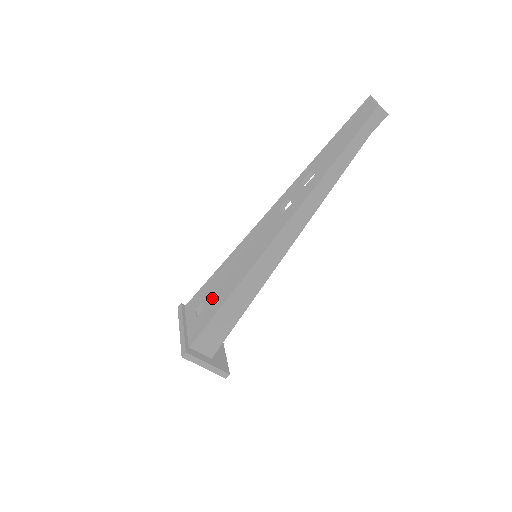
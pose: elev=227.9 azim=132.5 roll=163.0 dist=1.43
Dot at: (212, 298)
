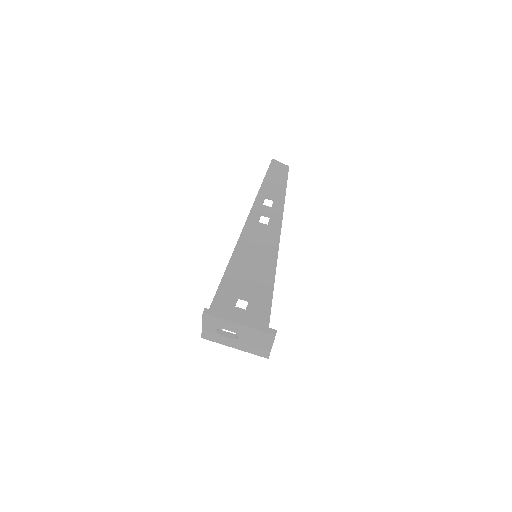
Dot at: (251, 290)
